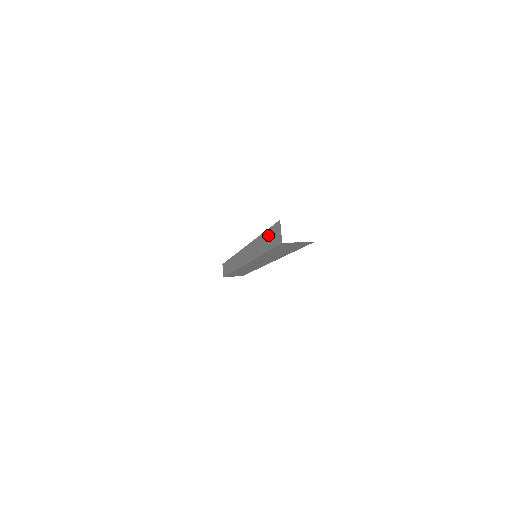
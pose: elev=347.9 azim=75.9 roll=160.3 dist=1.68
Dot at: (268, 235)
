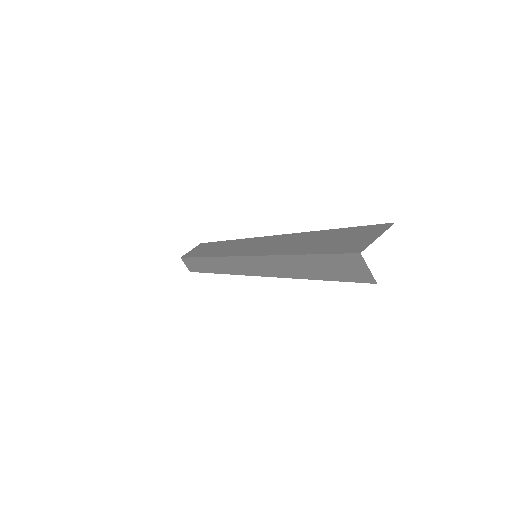
Dot at: (320, 262)
